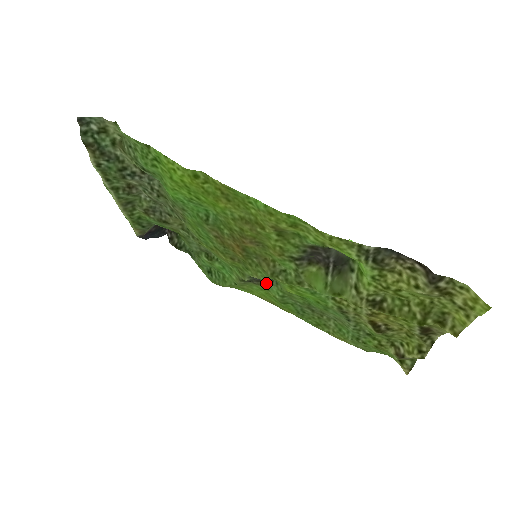
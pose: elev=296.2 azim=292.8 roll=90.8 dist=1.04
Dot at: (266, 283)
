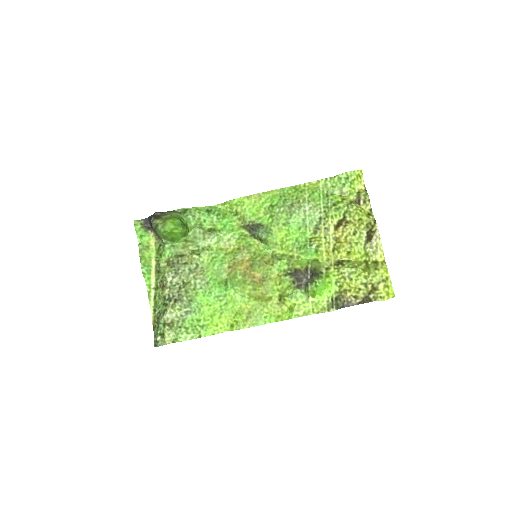
Dot at: (258, 223)
